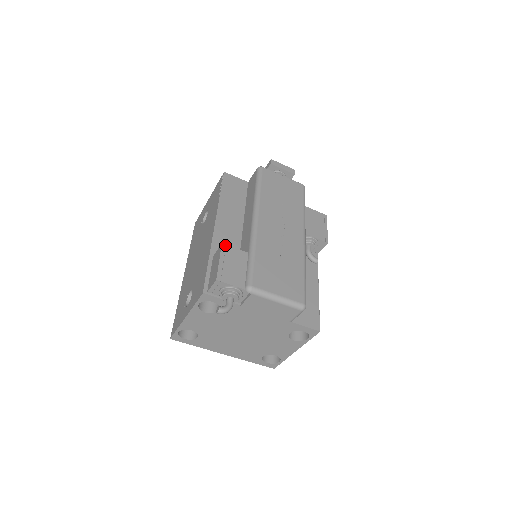
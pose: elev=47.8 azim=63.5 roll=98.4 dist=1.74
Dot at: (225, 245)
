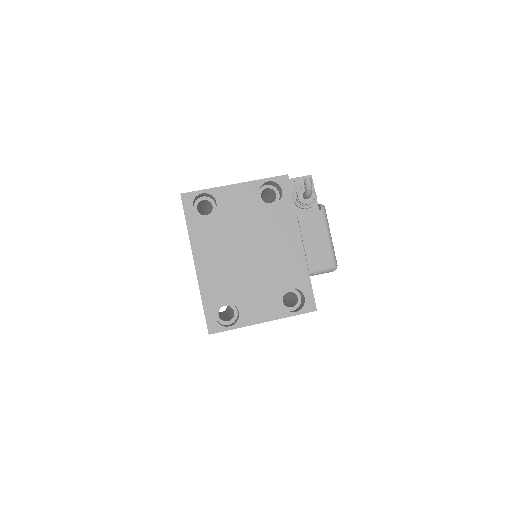
Dot at: occluded
